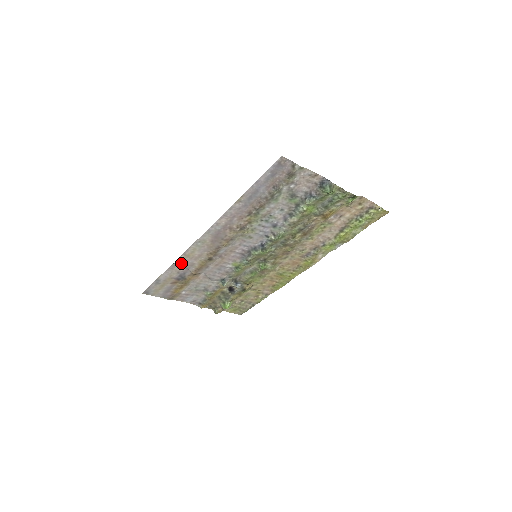
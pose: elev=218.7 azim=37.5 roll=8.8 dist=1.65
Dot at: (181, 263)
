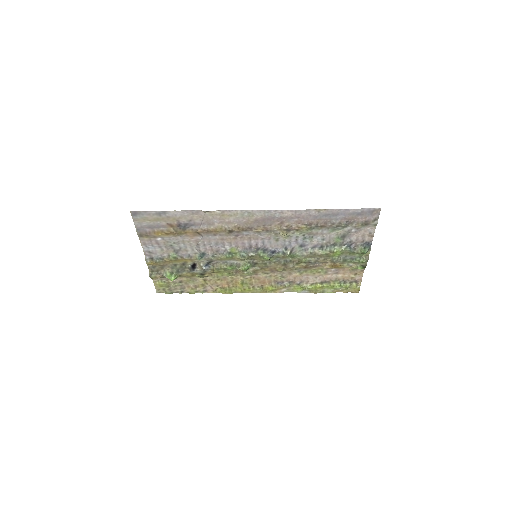
Dot at: (207, 215)
